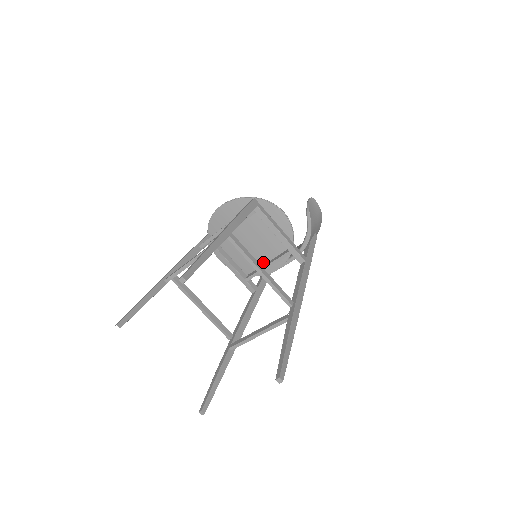
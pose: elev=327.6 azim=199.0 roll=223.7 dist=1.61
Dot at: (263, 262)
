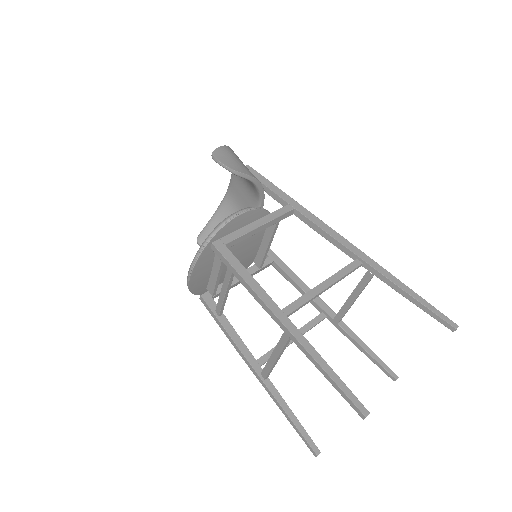
Dot at: (258, 246)
